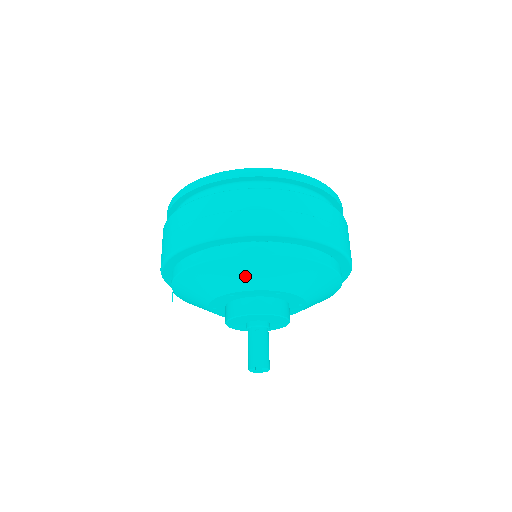
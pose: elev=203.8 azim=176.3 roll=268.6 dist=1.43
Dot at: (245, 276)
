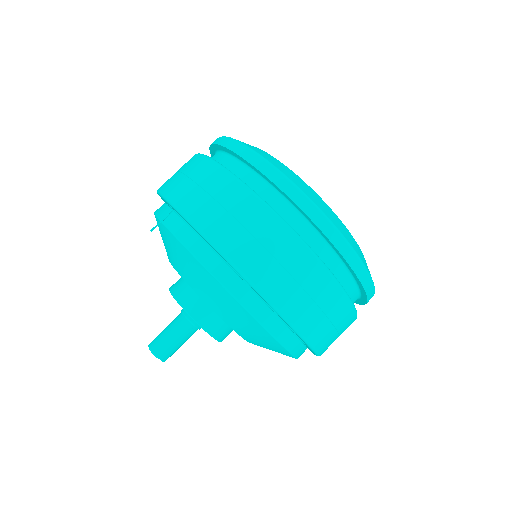
Dot at: (248, 331)
